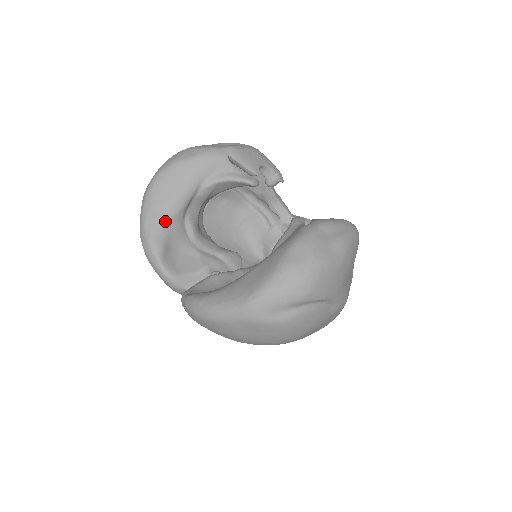
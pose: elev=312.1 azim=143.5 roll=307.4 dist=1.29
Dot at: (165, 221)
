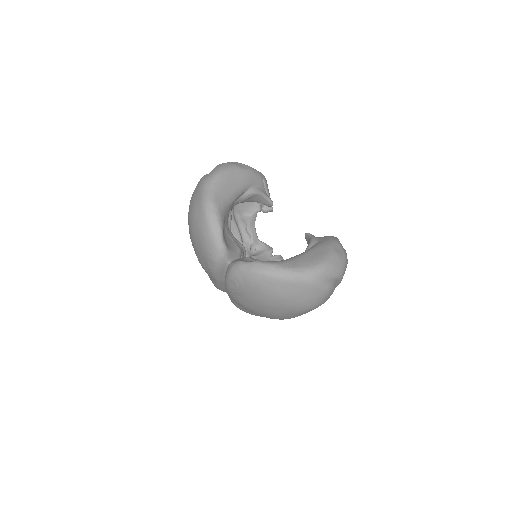
Dot at: (226, 205)
